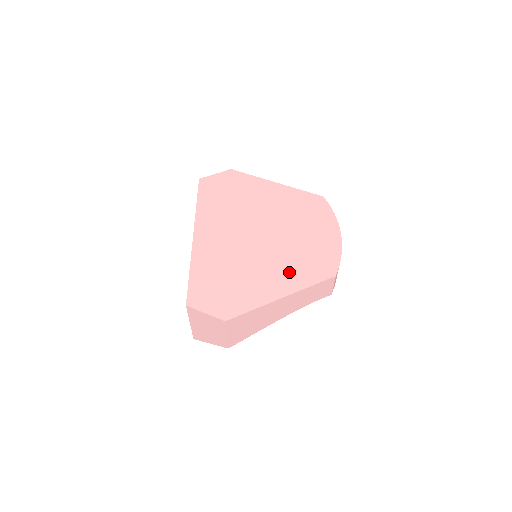
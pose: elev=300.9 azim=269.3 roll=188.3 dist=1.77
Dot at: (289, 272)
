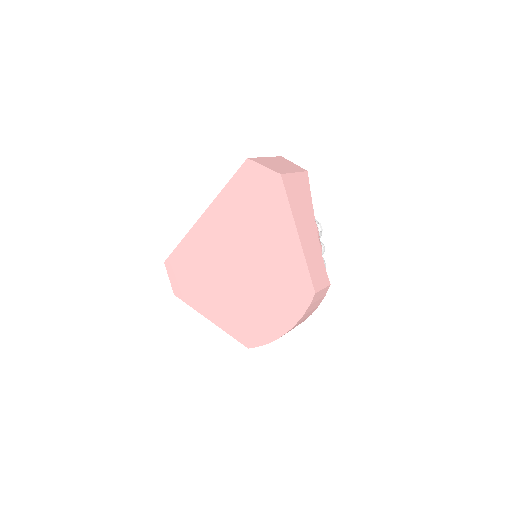
Dot at: (227, 312)
